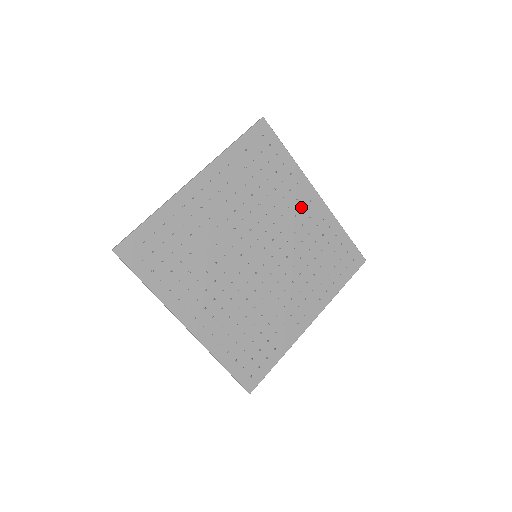
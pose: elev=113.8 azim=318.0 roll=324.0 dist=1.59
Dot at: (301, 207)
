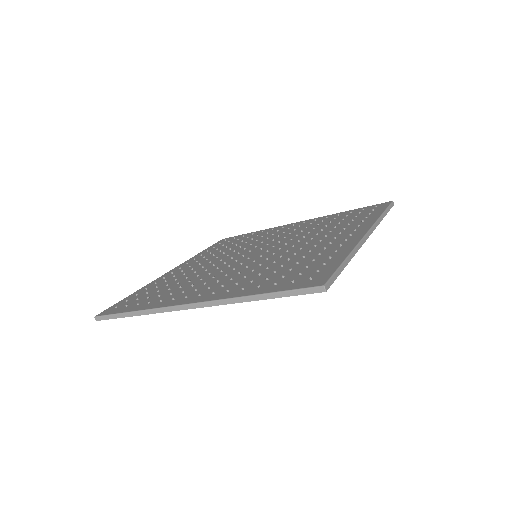
Dot at: (286, 230)
